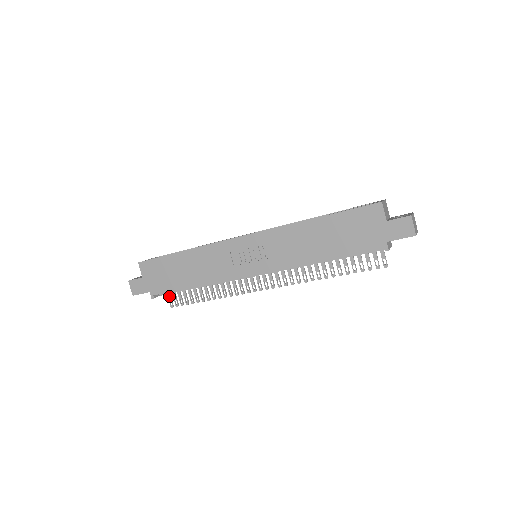
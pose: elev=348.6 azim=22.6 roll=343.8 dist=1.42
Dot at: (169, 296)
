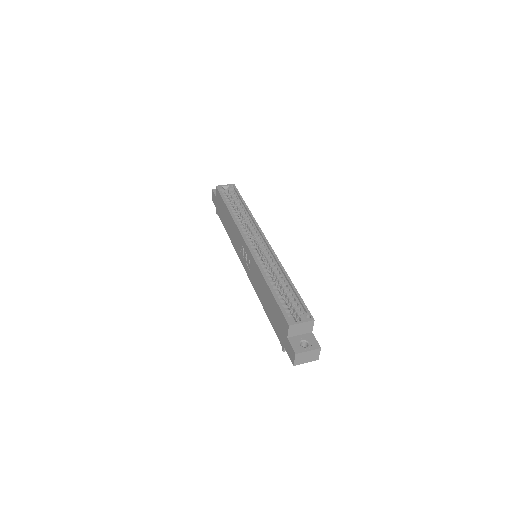
Dot at: occluded
